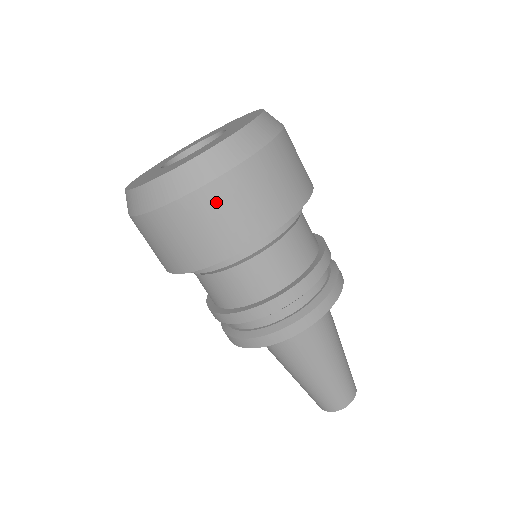
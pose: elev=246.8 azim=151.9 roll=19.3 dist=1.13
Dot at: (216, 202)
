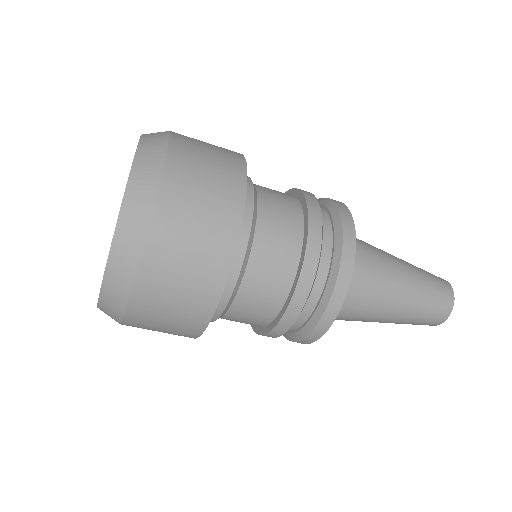
Dot at: (172, 231)
